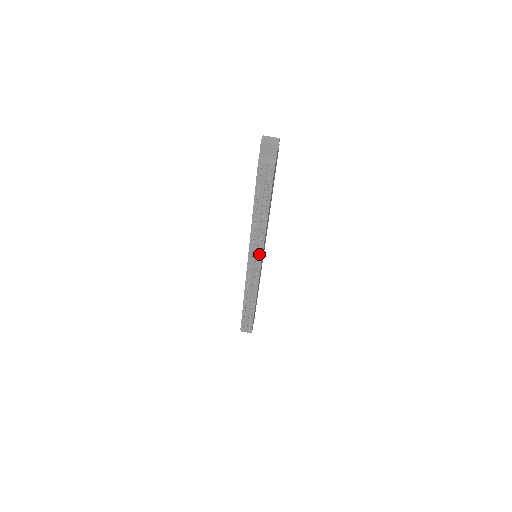
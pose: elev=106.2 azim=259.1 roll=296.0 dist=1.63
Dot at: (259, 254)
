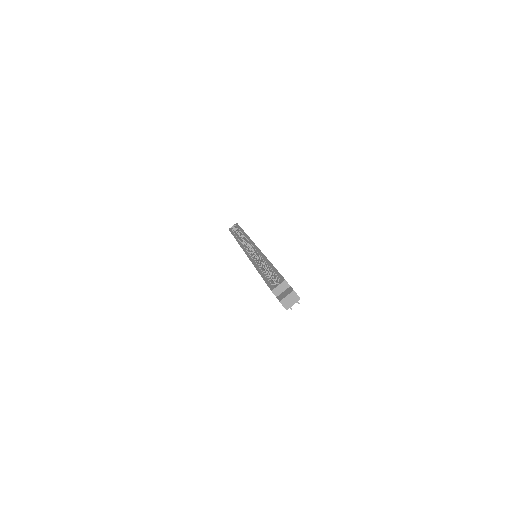
Dot at: occluded
